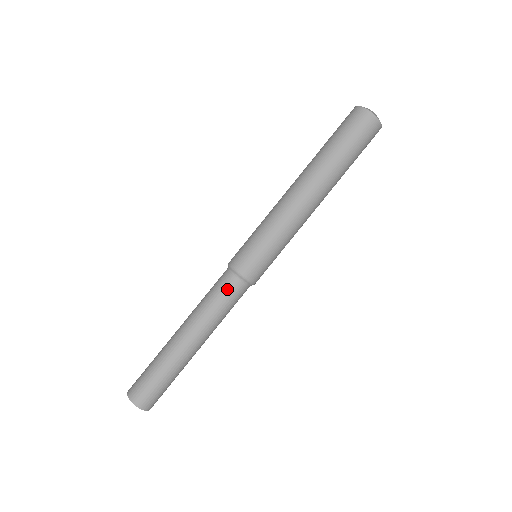
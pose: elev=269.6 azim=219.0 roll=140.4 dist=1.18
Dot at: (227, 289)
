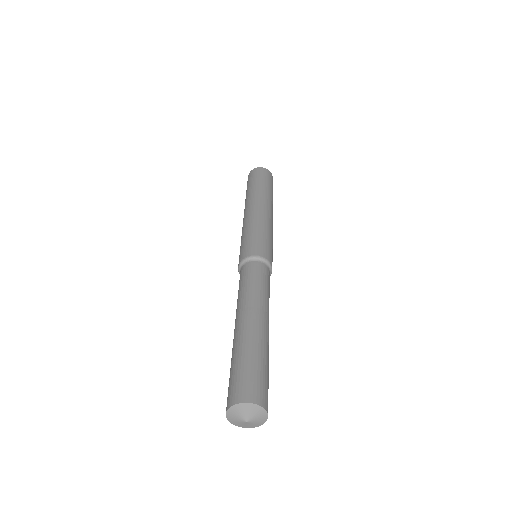
Dot at: (260, 271)
